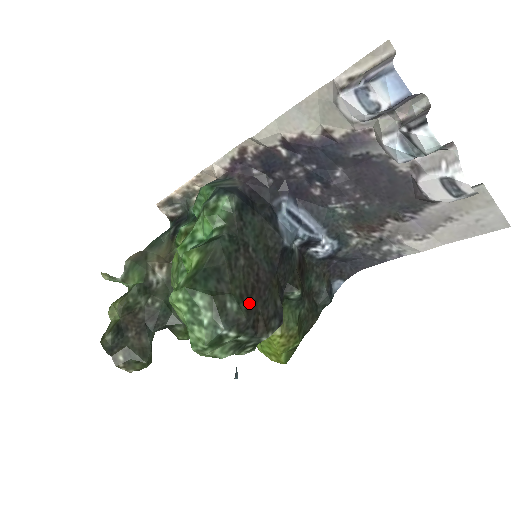
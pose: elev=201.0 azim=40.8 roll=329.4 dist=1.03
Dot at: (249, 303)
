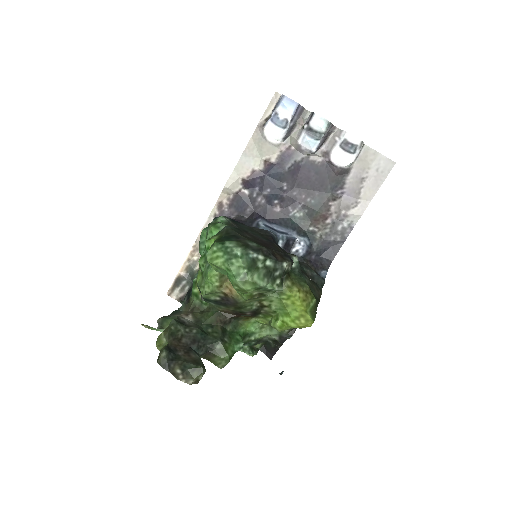
Dot at: (264, 246)
